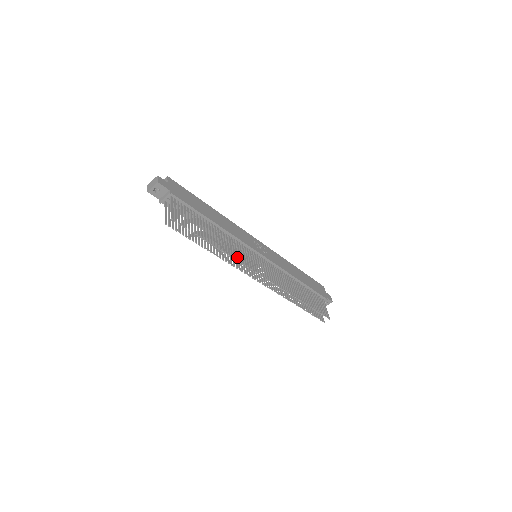
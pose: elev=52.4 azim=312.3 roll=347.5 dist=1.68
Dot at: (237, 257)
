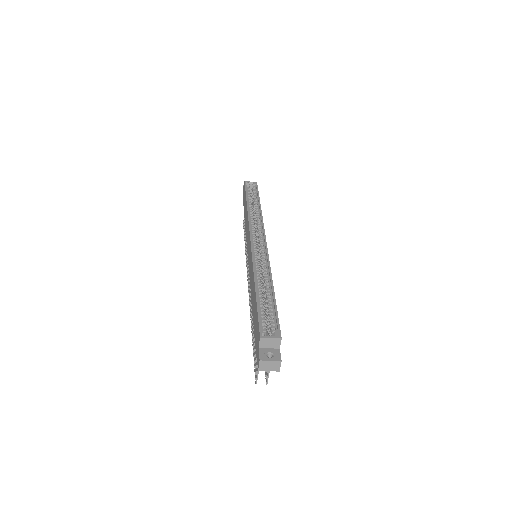
Dot at: occluded
